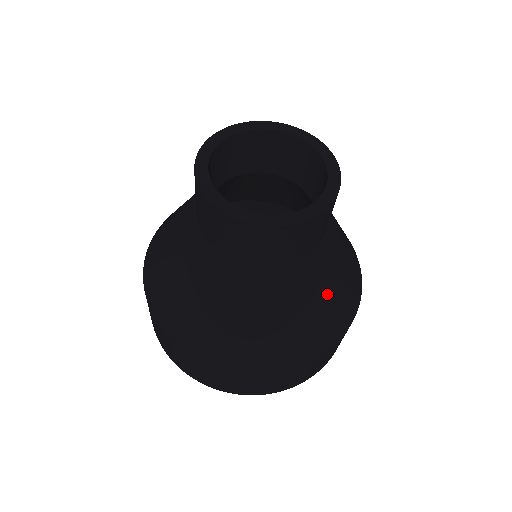
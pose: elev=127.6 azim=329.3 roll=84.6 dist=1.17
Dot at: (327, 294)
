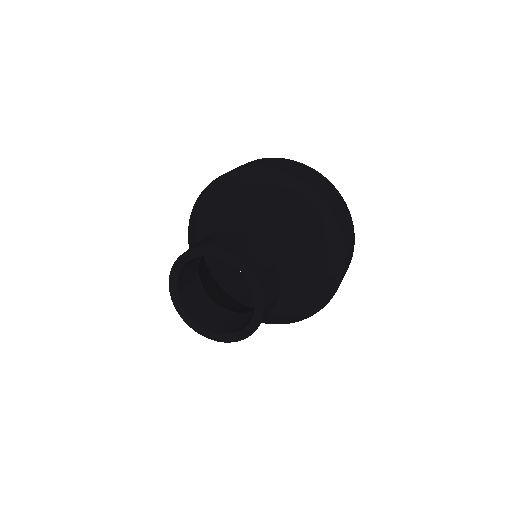
Dot at: (310, 255)
